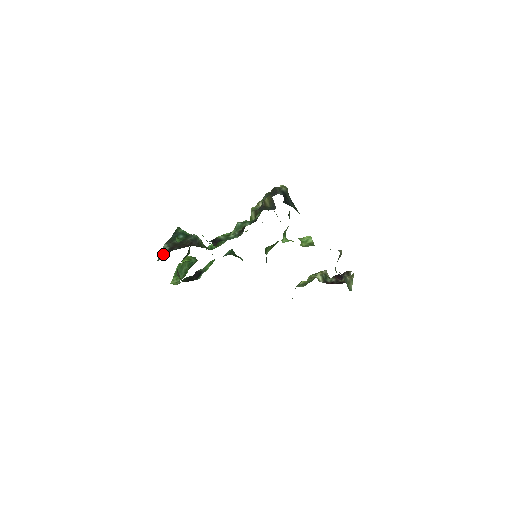
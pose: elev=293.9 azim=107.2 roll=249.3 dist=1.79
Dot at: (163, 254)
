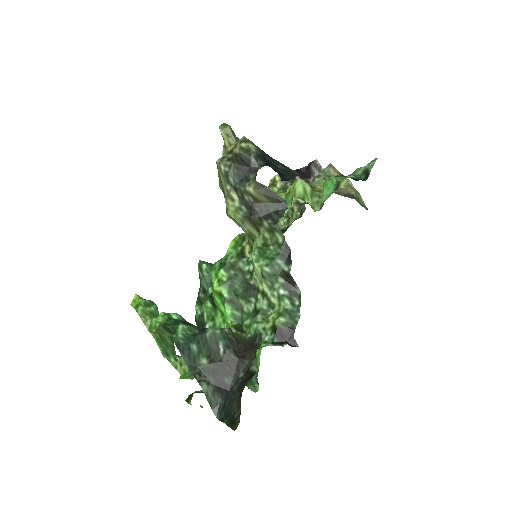
Dot at: (213, 399)
